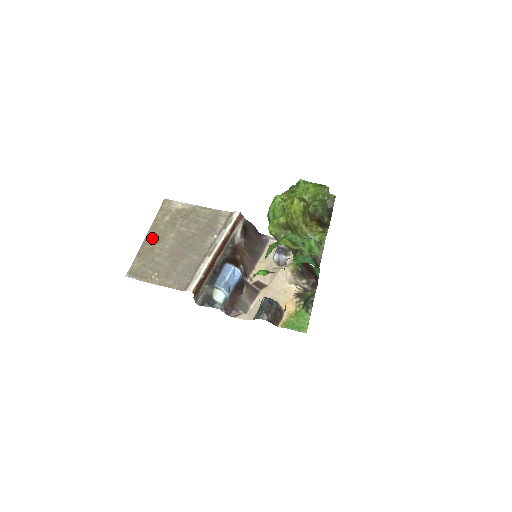
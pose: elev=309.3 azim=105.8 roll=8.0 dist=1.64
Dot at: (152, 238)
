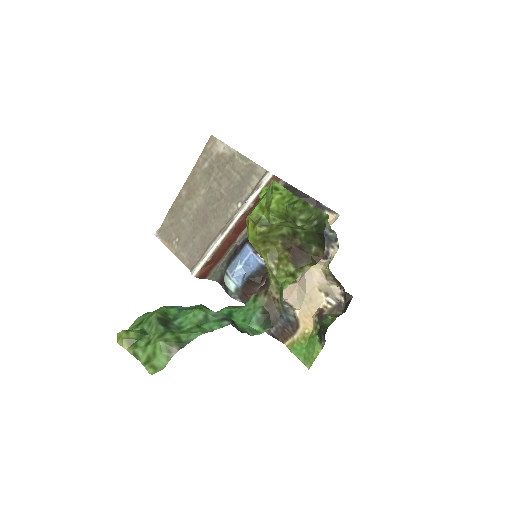
Dot at: (186, 191)
